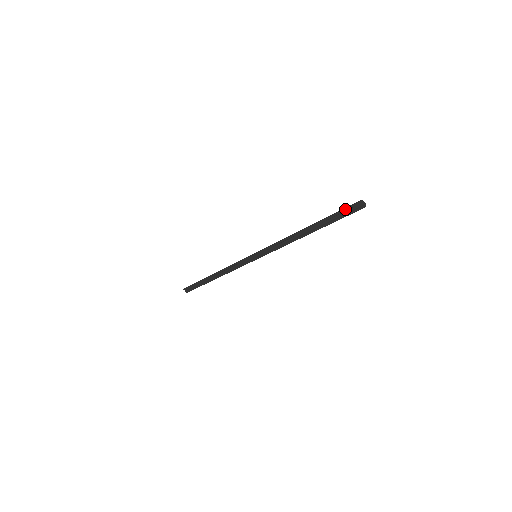
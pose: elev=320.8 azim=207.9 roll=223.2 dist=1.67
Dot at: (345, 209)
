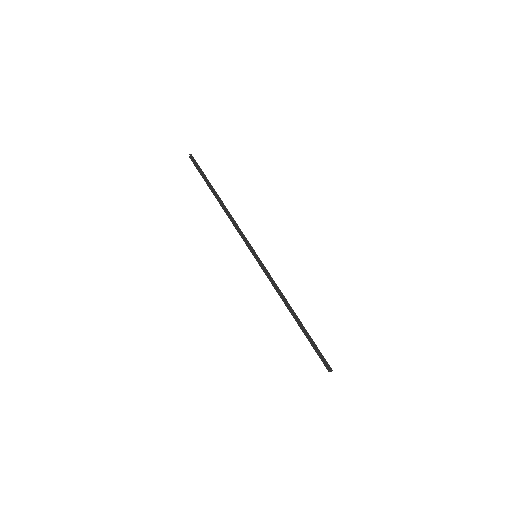
Dot at: (321, 356)
